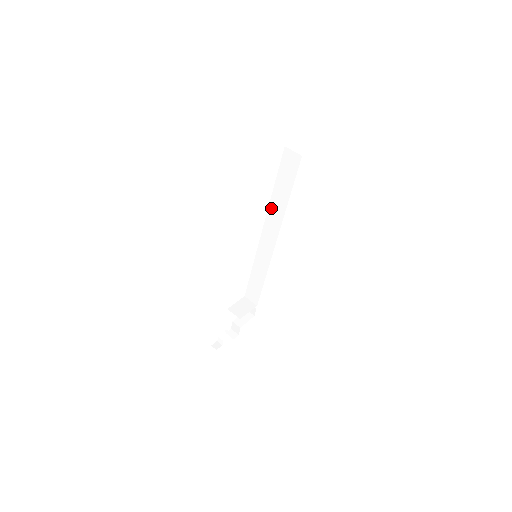
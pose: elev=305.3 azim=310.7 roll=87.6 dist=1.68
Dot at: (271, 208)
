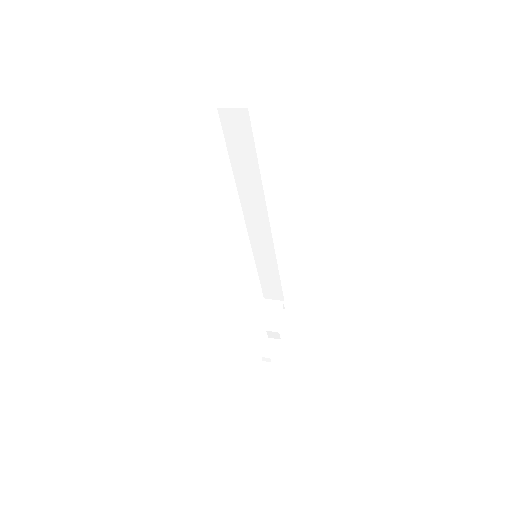
Dot at: (242, 192)
